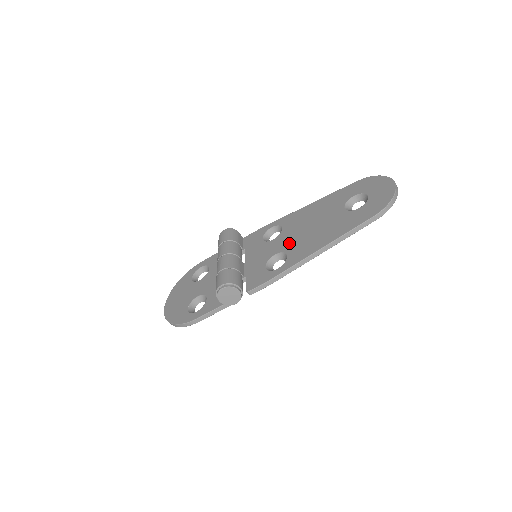
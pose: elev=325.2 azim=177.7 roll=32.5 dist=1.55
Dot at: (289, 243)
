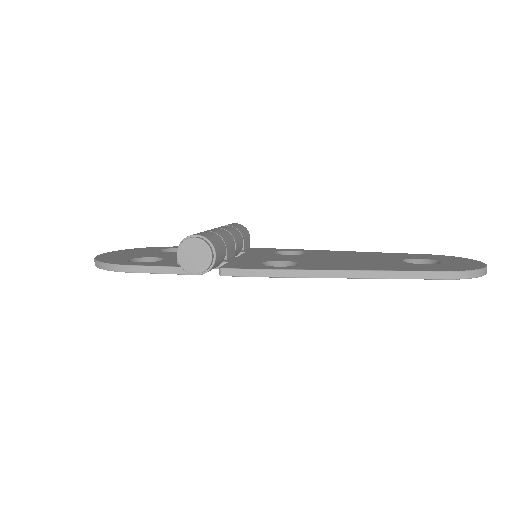
Dot at: (308, 259)
